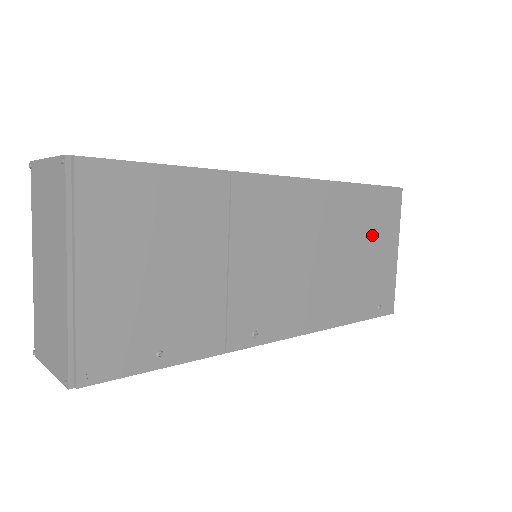
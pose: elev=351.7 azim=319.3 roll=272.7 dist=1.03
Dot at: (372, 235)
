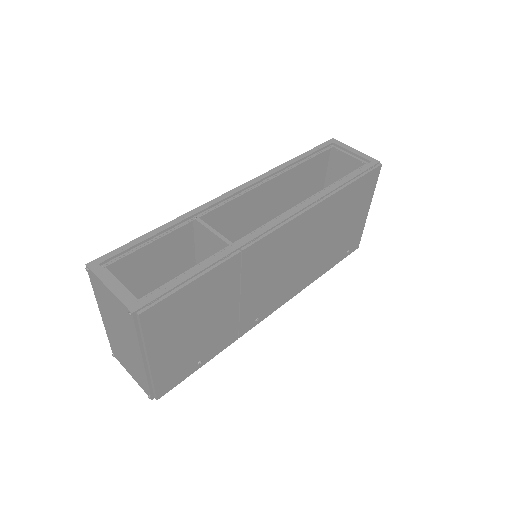
Dot at: (349, 213)
